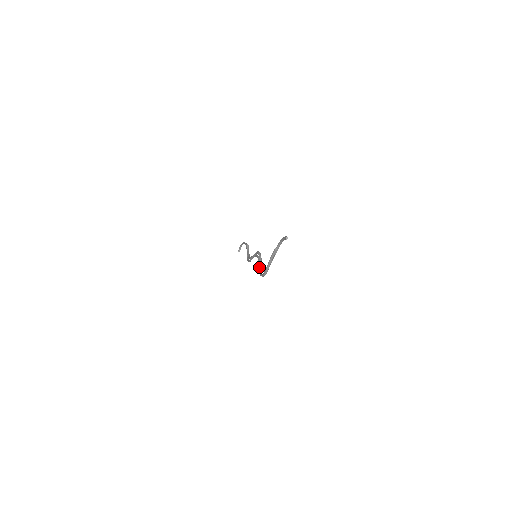
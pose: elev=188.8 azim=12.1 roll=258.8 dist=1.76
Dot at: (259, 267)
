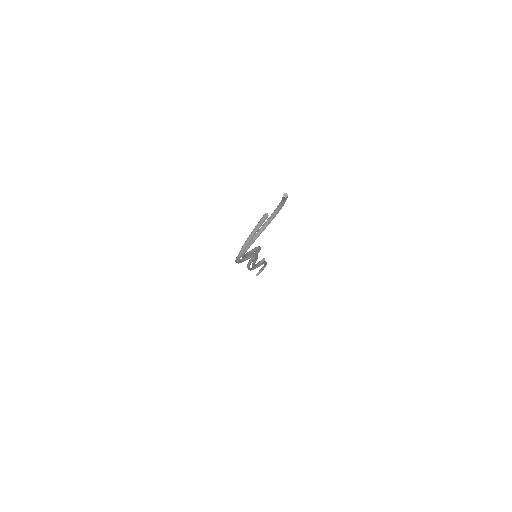
Dot at: occluded
